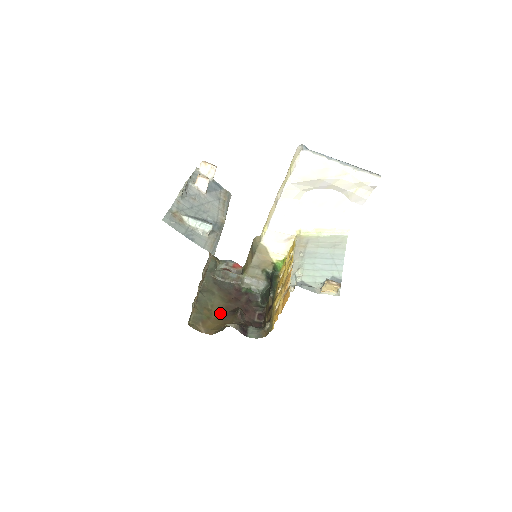
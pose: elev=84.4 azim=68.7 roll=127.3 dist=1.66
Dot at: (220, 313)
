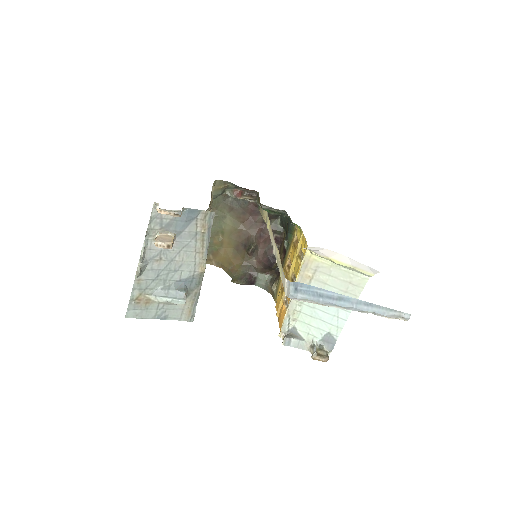
Dot at: (231, 243)
